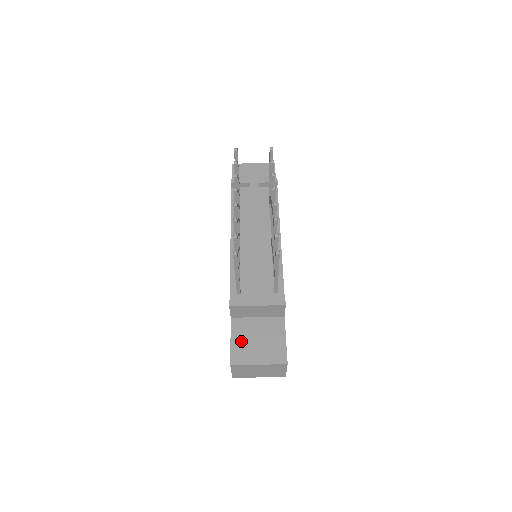
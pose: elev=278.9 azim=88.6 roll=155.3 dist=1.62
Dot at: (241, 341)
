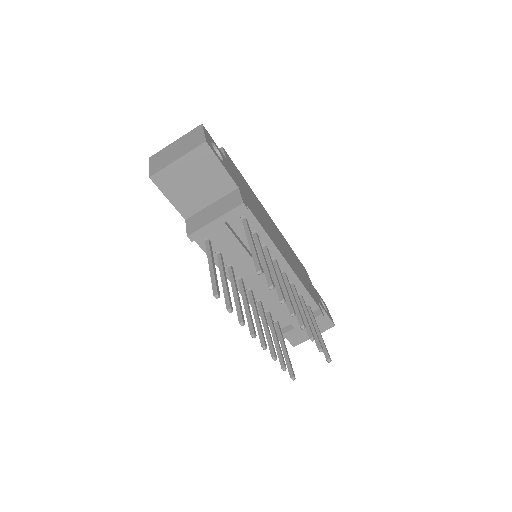
Dot at: occluded
